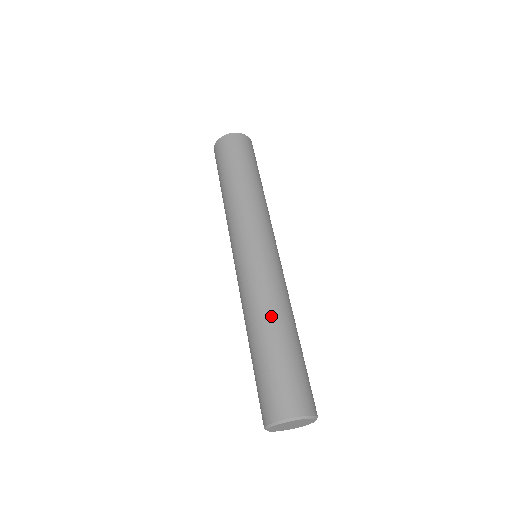
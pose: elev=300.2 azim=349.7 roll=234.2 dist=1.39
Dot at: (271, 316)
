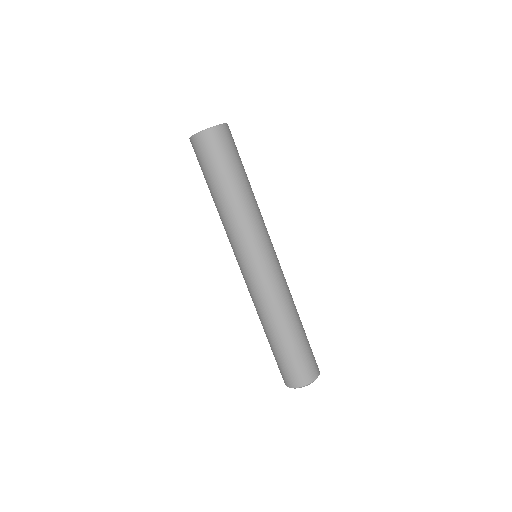
Dot at: (281, 320)
